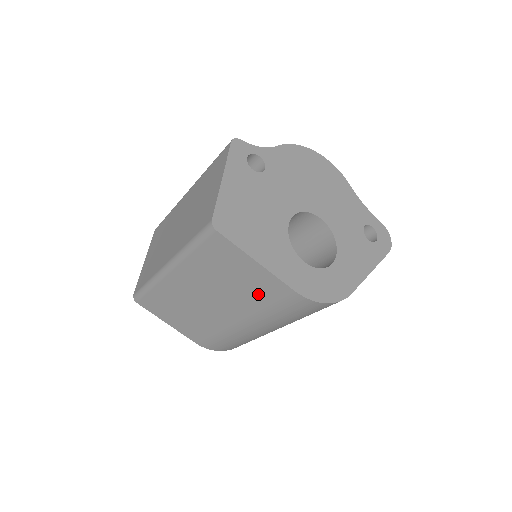
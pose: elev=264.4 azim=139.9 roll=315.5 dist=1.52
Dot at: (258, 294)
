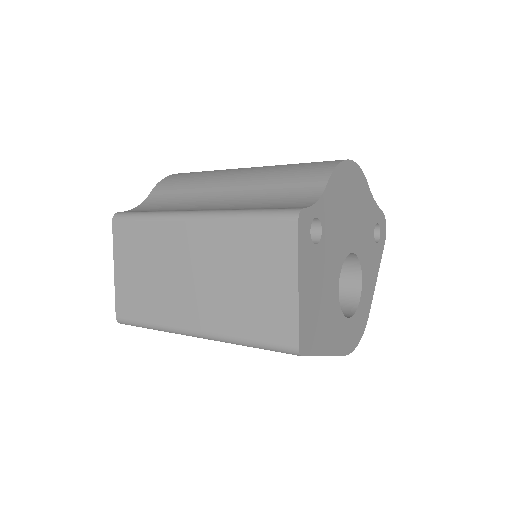
Dot at: occluded
